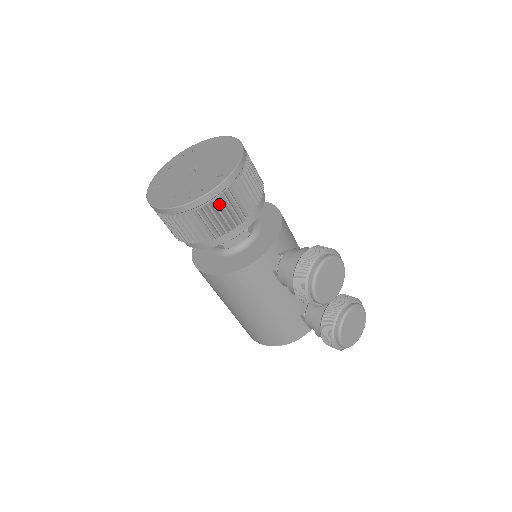
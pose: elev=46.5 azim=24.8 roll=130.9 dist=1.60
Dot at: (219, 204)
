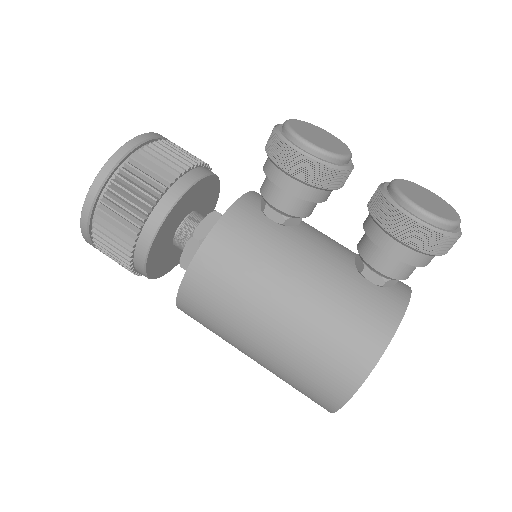
Dot at: (145, 157)
